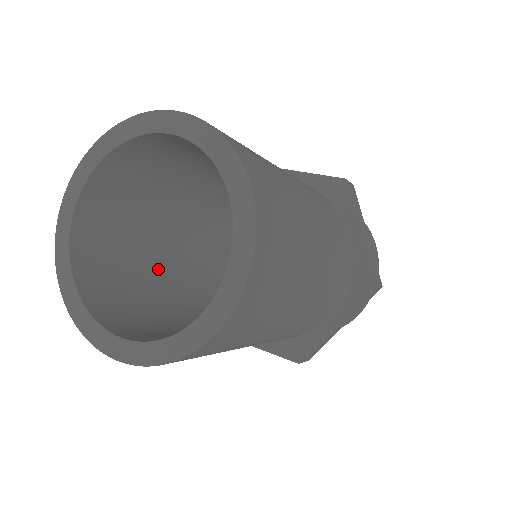
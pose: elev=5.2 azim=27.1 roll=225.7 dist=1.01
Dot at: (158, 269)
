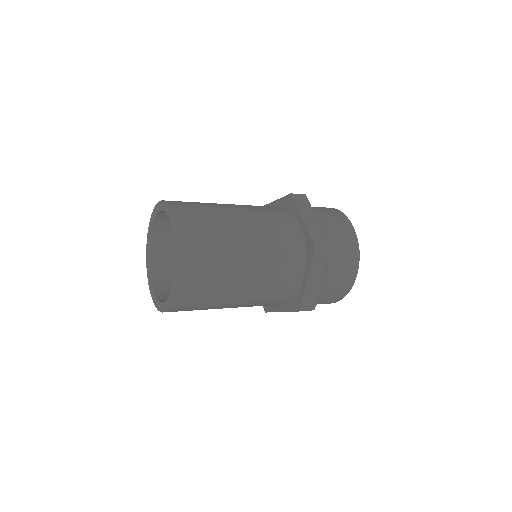
Dot at: occluded
